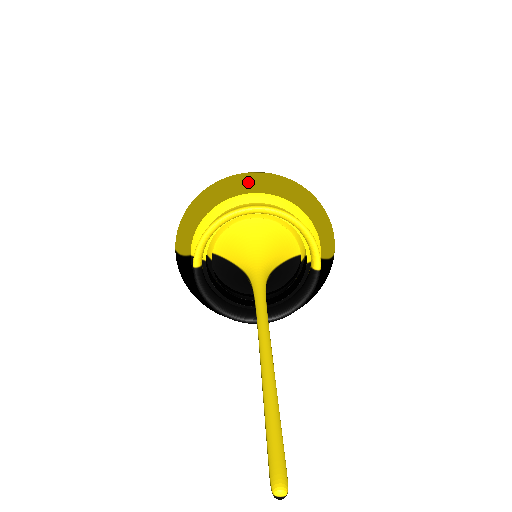
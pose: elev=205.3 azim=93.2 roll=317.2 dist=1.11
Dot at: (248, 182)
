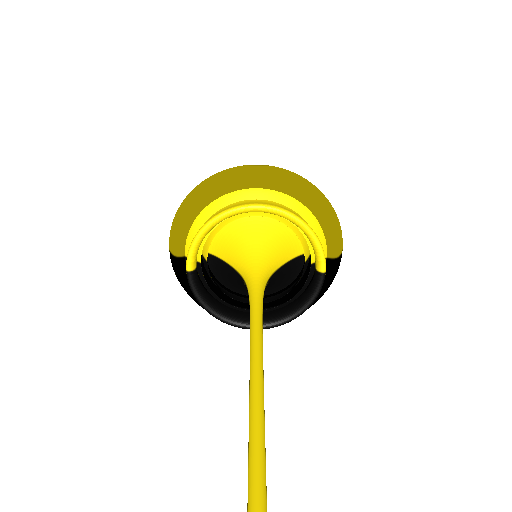
Dot at: (245, 176)
